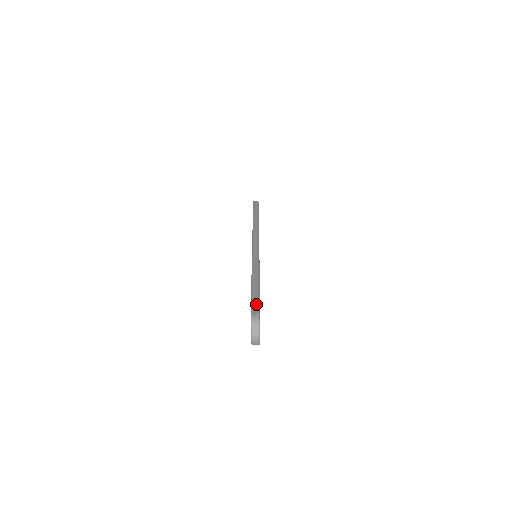
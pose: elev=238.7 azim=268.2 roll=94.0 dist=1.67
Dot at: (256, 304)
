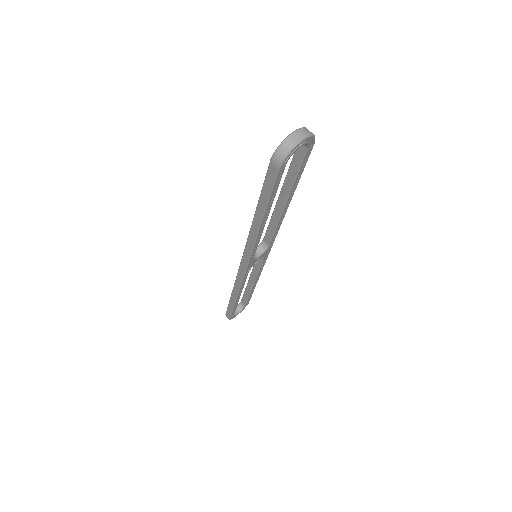
Dot at: occluded
